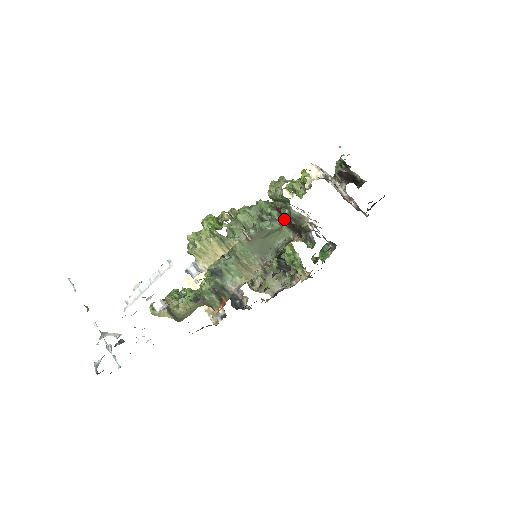
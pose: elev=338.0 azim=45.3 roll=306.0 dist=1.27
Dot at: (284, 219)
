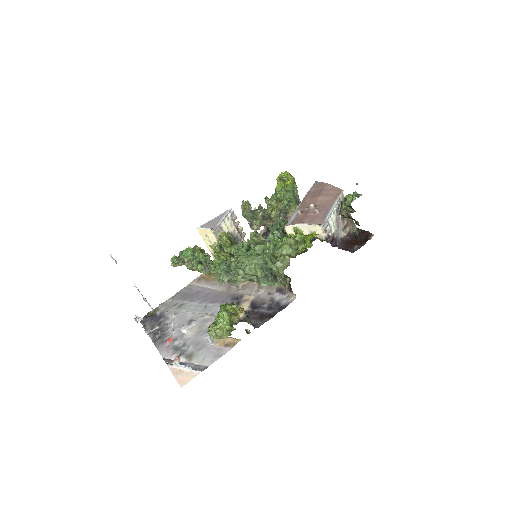
Dot at: occluded
